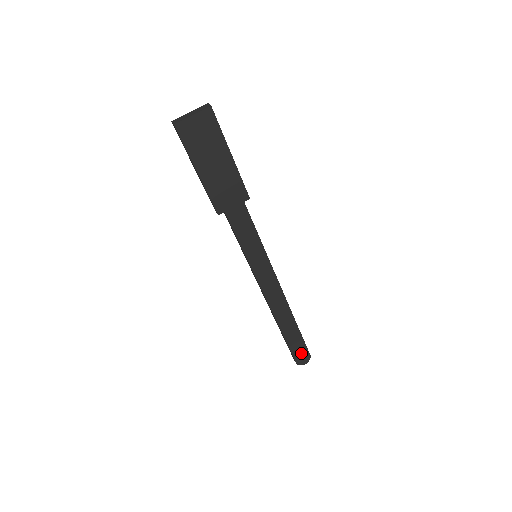
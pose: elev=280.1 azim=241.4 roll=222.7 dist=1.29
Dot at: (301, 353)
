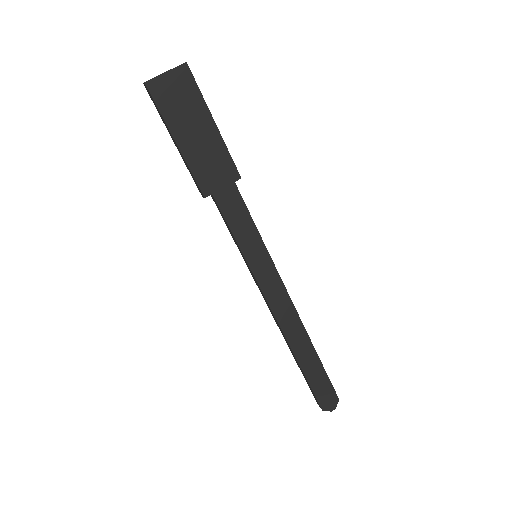
Dot at: (326, 393)
